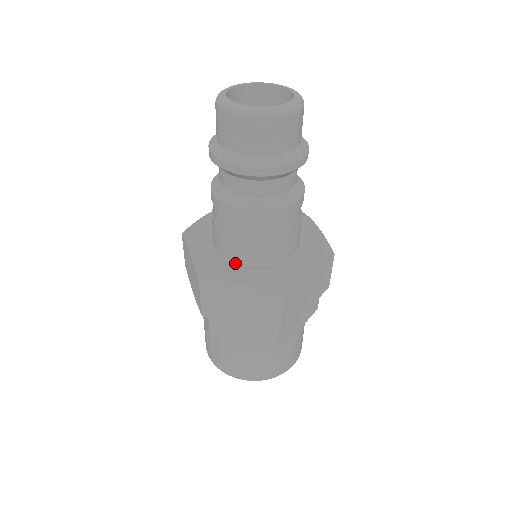
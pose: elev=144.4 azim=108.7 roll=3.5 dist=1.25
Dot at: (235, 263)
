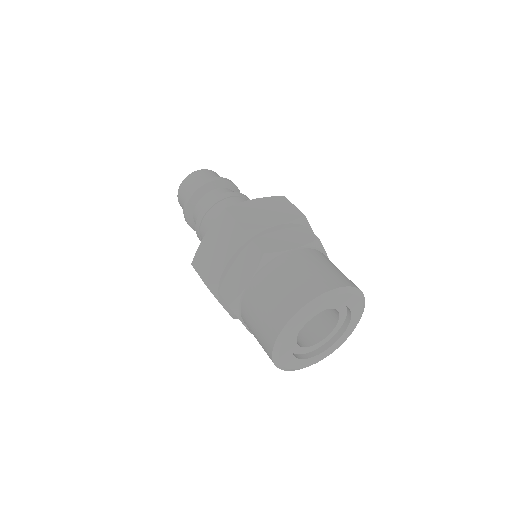
Dot at: occluded
